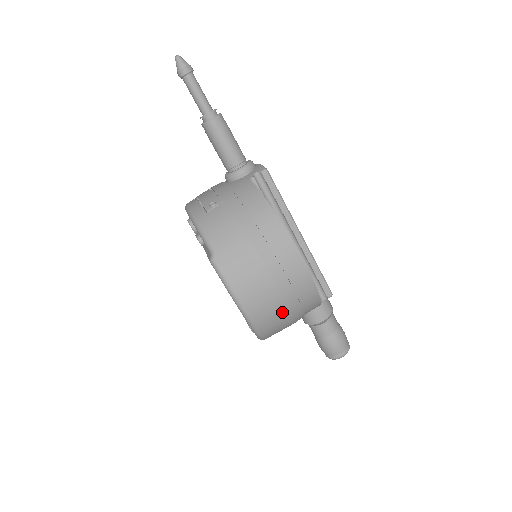
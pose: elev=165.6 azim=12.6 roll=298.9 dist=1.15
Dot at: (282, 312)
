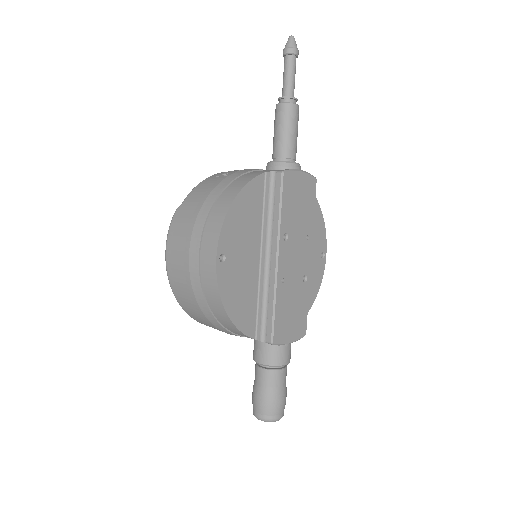
Dot at: (191, 296)
